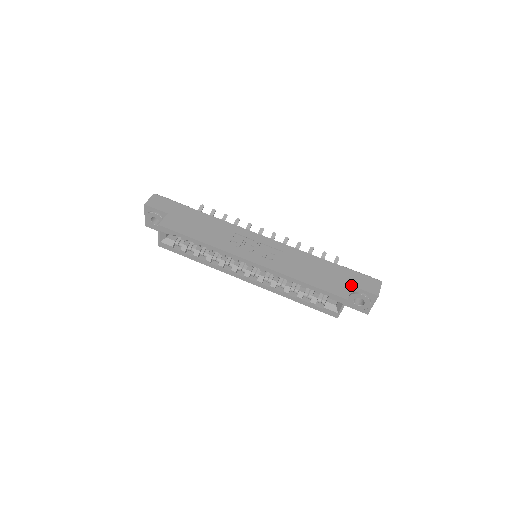
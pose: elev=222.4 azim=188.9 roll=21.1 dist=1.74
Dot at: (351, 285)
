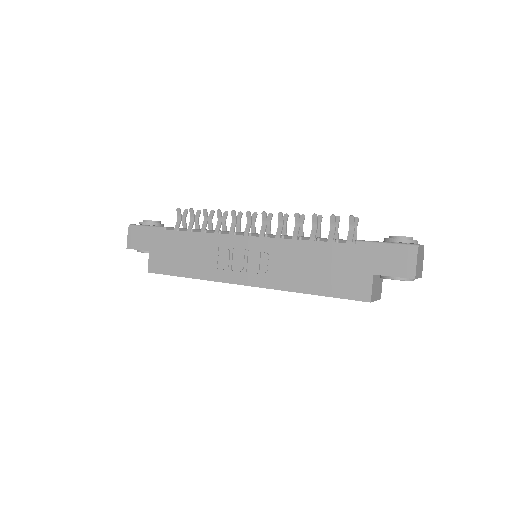
Dot at: (372, 274)
